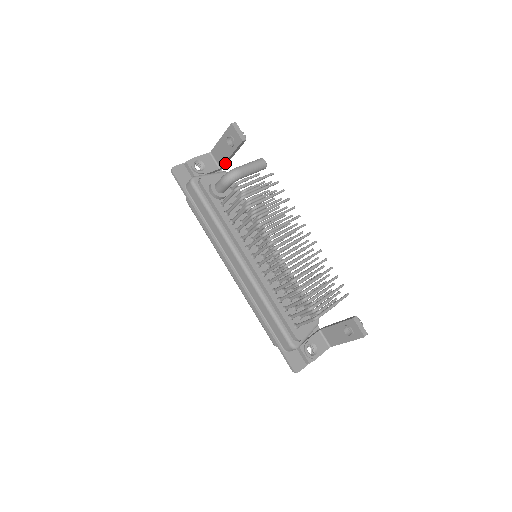
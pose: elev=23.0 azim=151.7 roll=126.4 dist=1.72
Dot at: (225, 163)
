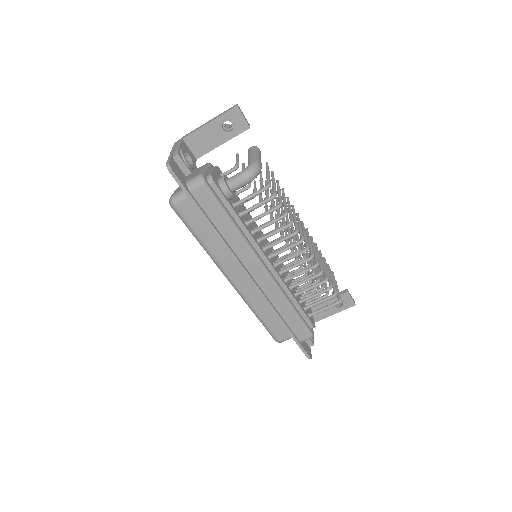
Dot at: (206, 152)
